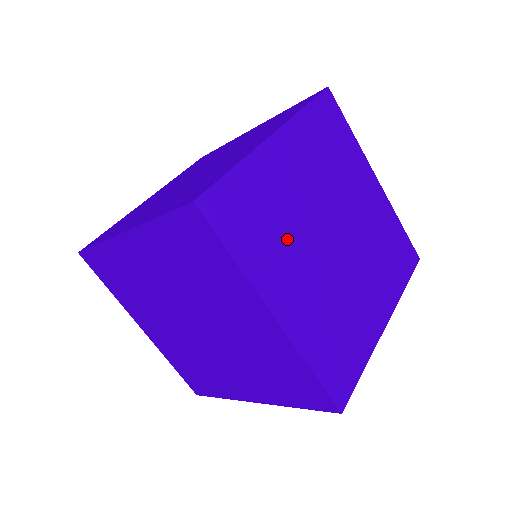
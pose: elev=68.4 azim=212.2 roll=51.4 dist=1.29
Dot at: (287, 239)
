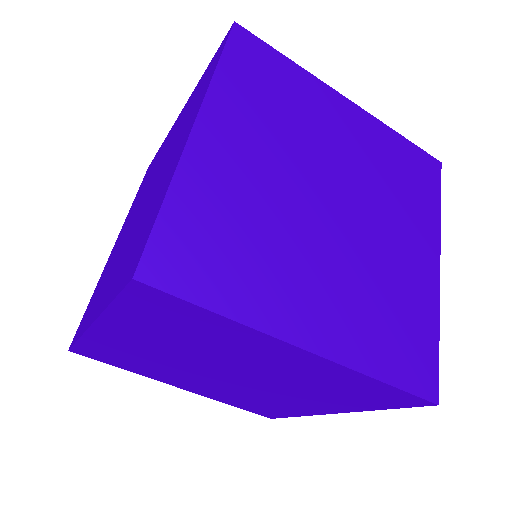
Dot at: (280, 131)
